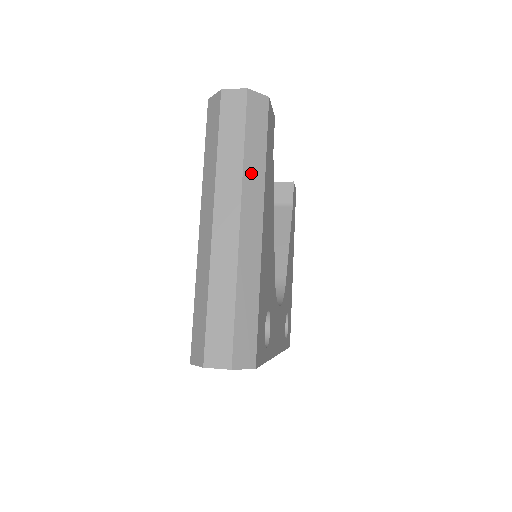
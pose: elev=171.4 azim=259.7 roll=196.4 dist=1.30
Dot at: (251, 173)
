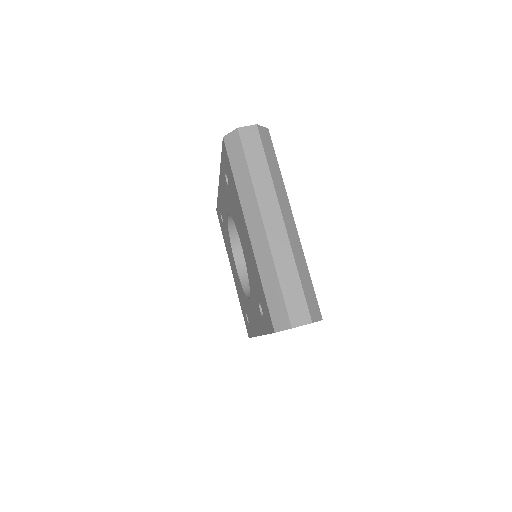
Dot at: (277, 184)
